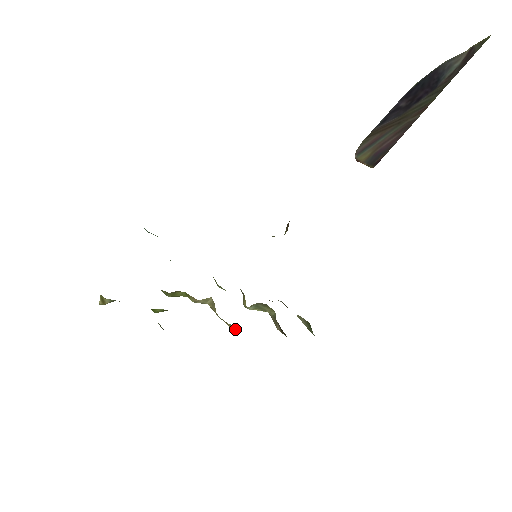
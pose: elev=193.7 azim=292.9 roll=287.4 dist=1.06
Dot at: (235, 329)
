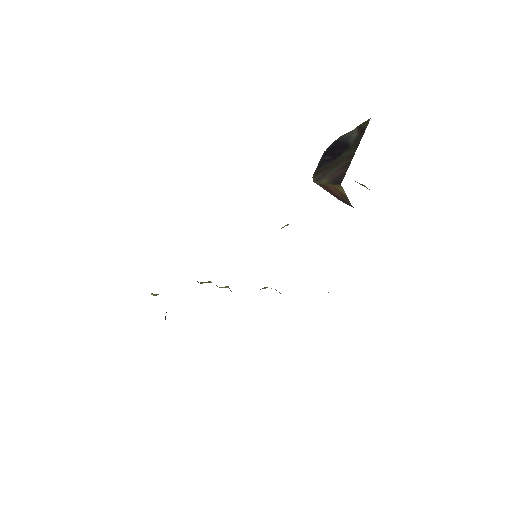
Dot at: occluded
